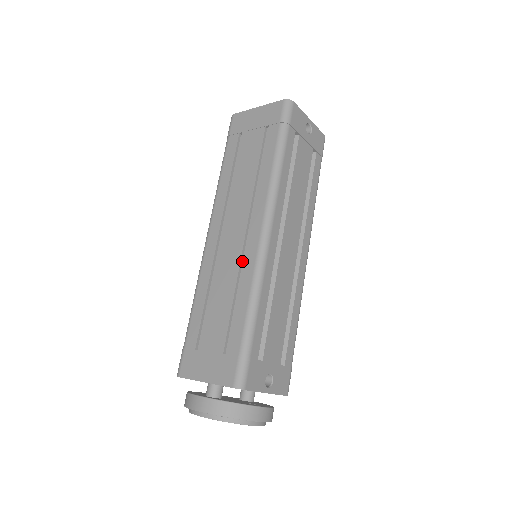
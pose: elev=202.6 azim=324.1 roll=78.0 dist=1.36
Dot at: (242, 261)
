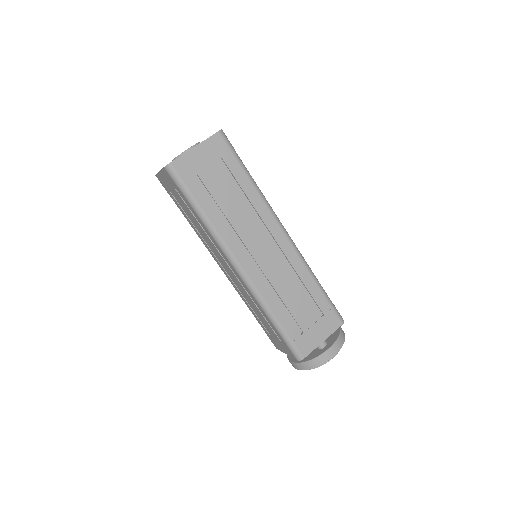
Dot at: (284, 262)
